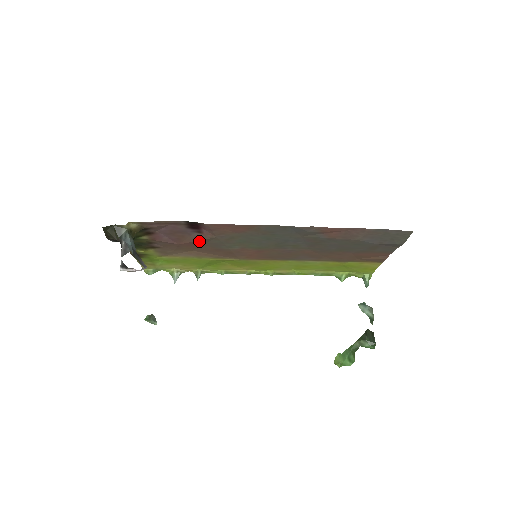
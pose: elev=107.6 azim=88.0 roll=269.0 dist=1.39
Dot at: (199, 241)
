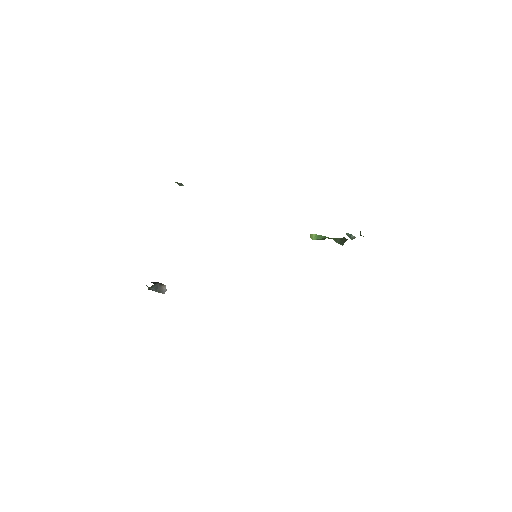
Dot at: occluded
